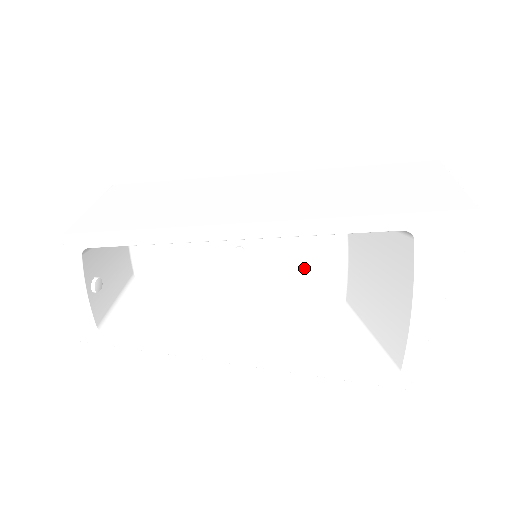
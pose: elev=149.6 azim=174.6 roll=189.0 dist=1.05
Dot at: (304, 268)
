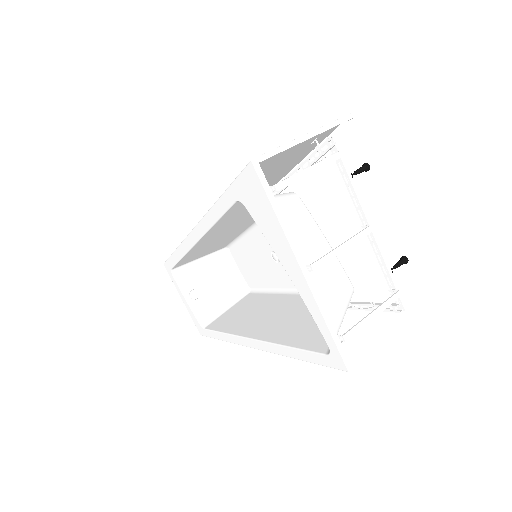
Dot at: occluded
